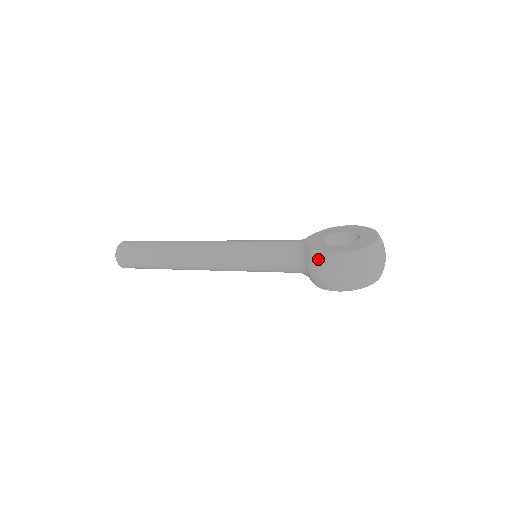
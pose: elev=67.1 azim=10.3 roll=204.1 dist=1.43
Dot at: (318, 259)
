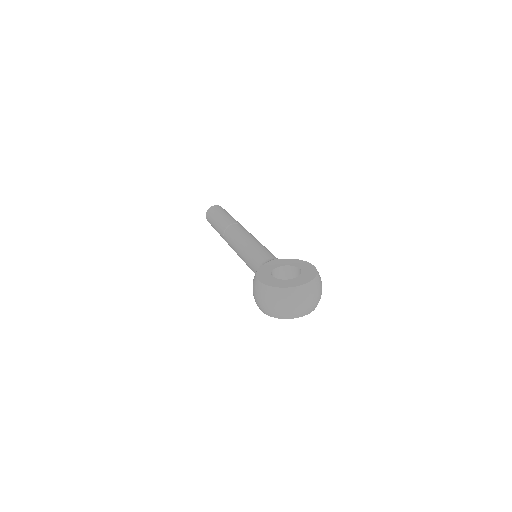
Dot at: (254, 279)
